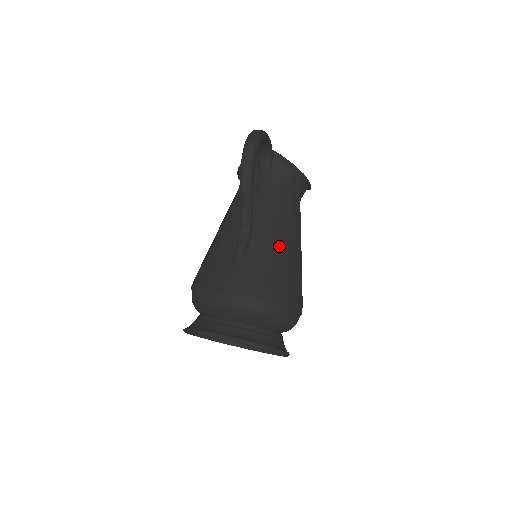
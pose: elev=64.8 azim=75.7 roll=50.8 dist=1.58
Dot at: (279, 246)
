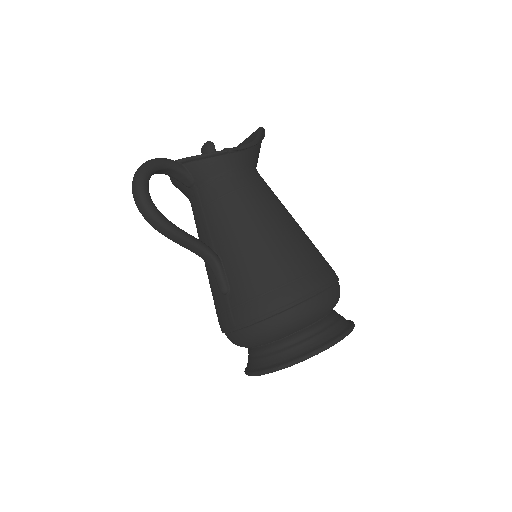
Dot at: (251, 250)
